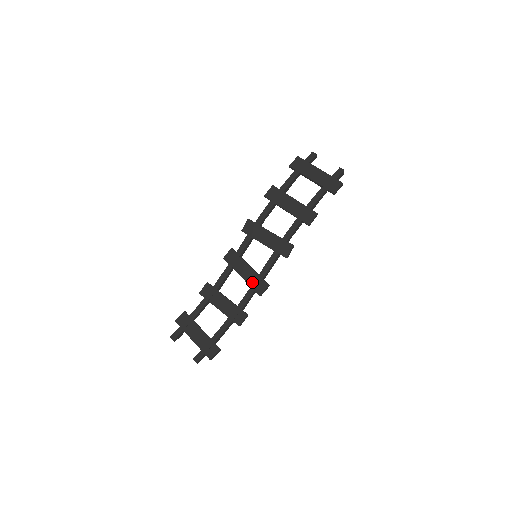
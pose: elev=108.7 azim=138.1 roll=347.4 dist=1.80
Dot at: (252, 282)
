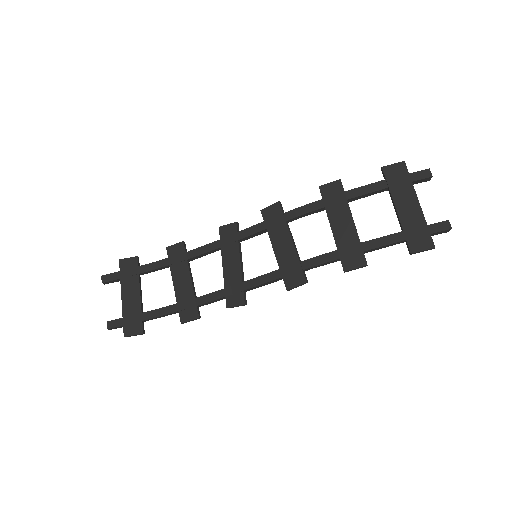
Dot at: (230, 284)
